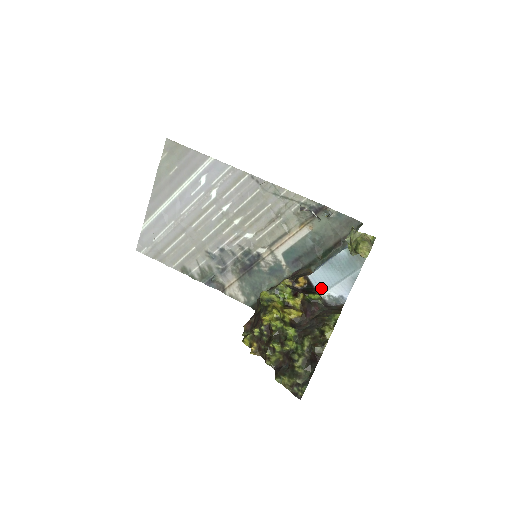
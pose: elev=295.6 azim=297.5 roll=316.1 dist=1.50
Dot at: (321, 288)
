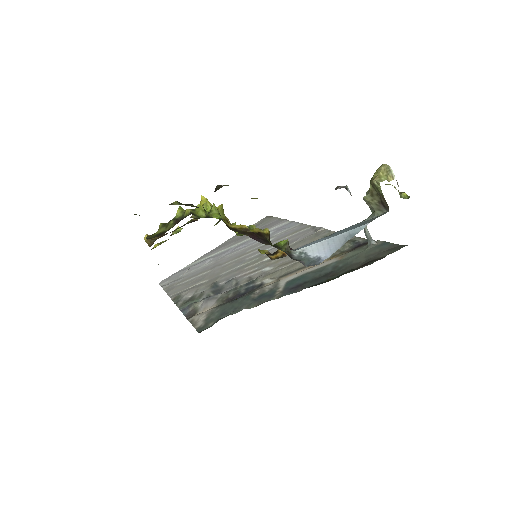
Dot at: occluded
